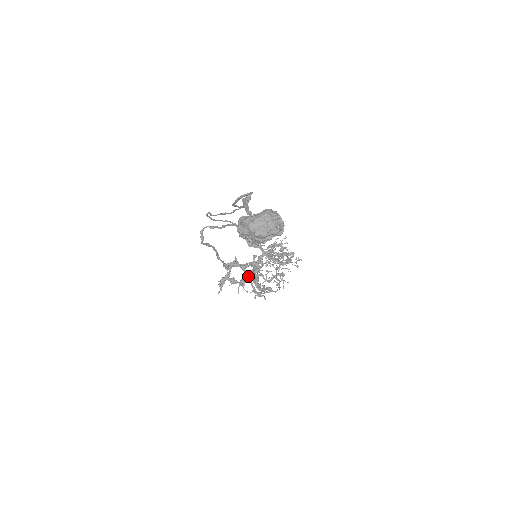
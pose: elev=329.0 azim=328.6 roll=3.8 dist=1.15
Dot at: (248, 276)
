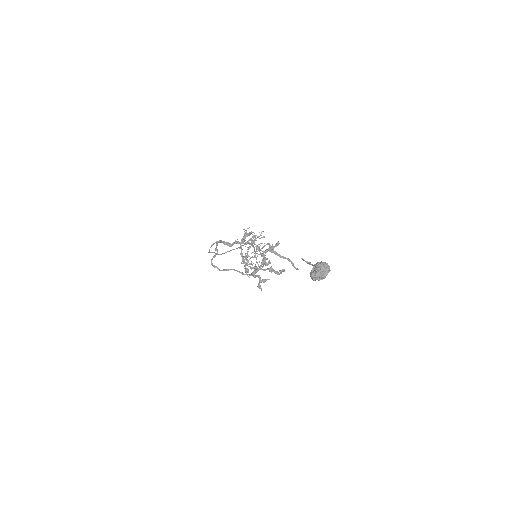
Dot at: (246, 265)
